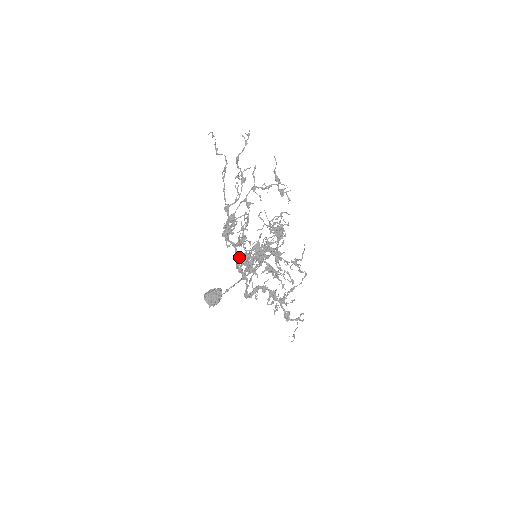
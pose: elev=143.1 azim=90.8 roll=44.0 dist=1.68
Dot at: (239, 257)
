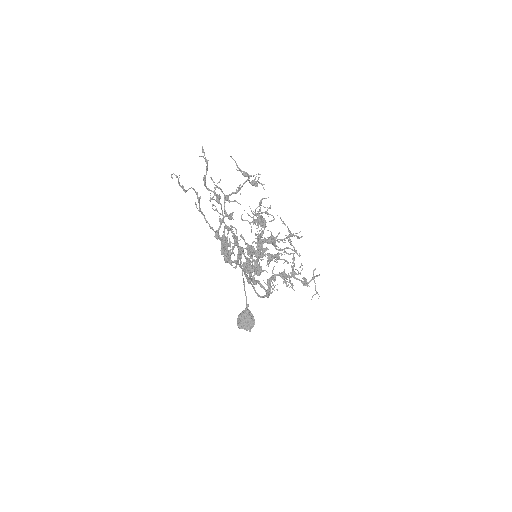
Dot at: (245, 269)
